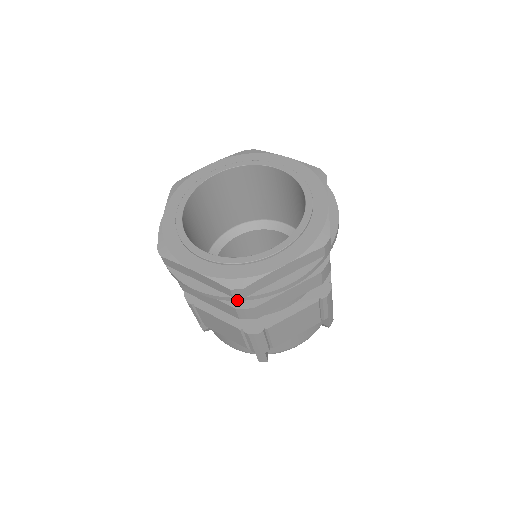
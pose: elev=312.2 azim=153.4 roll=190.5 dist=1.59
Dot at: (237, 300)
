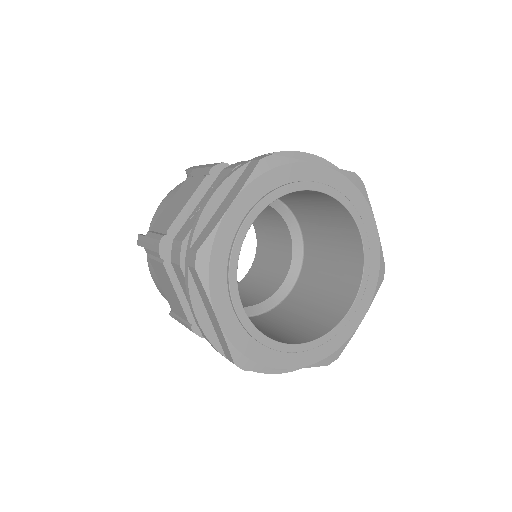
Dot at: occluded
